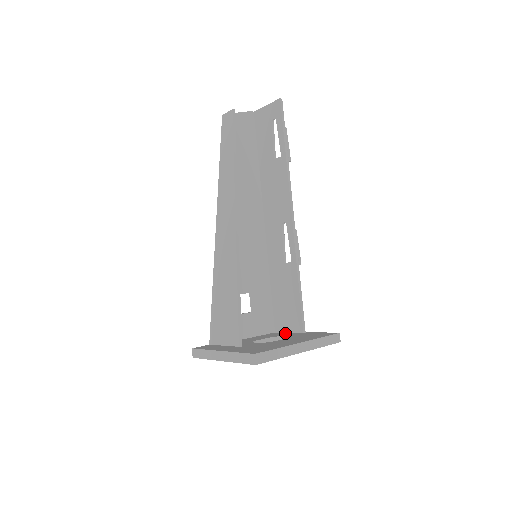
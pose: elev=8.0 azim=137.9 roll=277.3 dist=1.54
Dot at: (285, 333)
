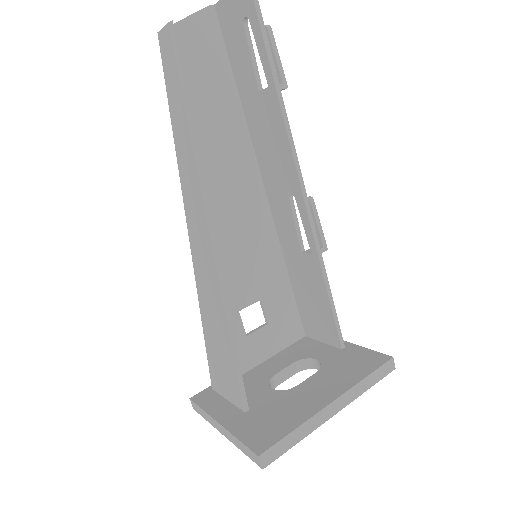
Dot at: (317, 344)
